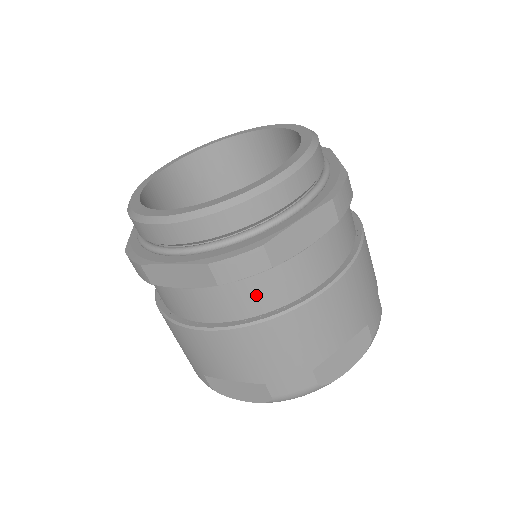
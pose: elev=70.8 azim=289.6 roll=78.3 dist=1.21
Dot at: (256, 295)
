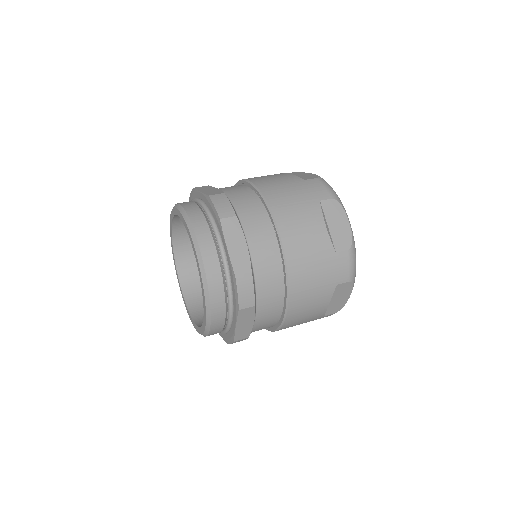
Dot at: occluded
